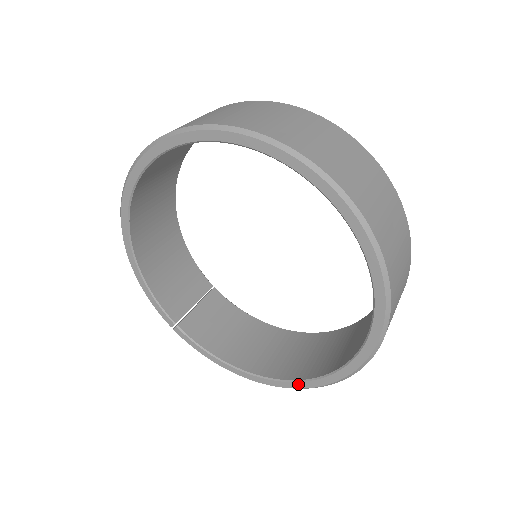
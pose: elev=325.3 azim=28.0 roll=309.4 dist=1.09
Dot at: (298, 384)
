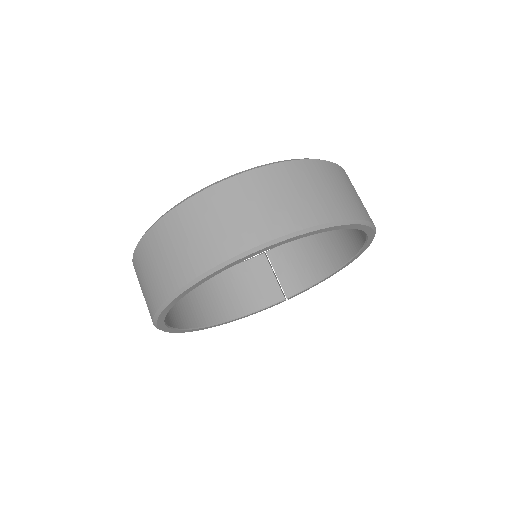
Dot at: (364, 248)
